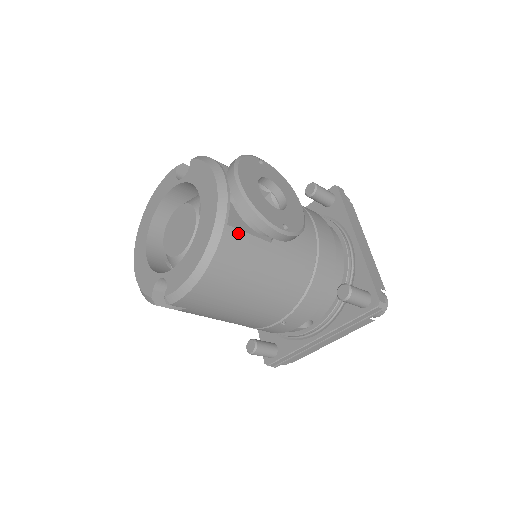
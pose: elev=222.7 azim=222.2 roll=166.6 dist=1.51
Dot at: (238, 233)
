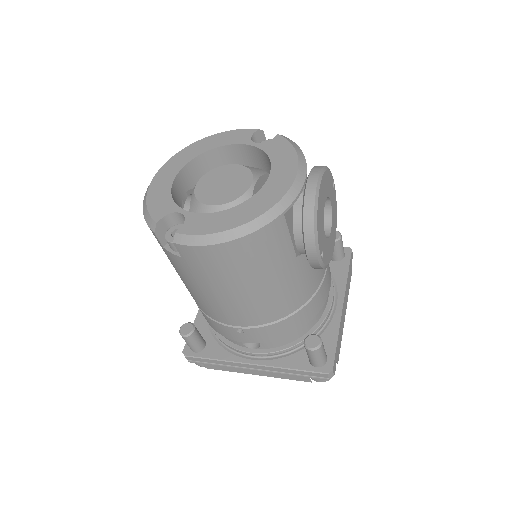
Dot at: (285, 228)
